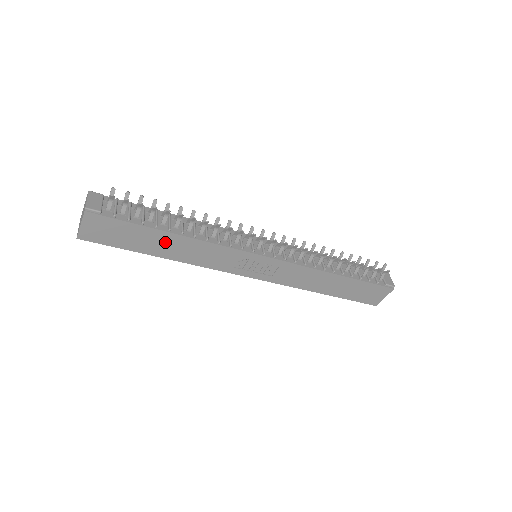
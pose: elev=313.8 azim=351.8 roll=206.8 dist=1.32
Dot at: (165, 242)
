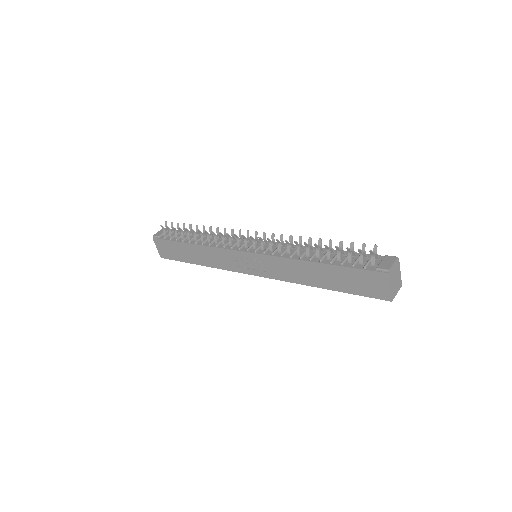
Dot at: (192, 252)
